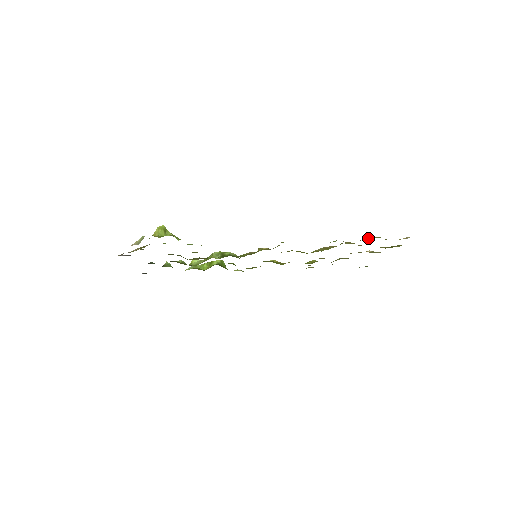
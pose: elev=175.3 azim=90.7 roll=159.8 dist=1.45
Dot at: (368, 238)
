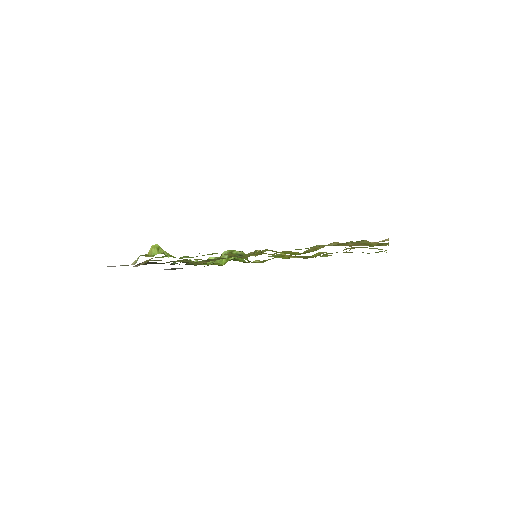
Dot at: (346, 242)
